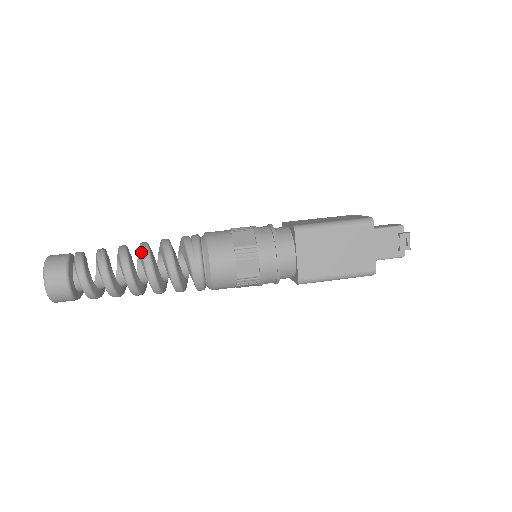
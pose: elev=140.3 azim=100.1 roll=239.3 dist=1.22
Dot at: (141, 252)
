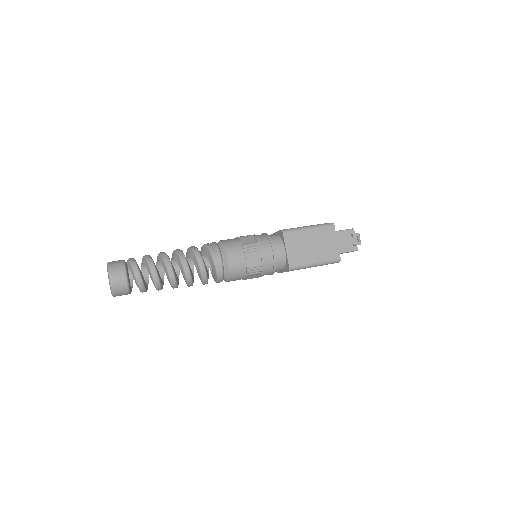
Dot at: (177, 254)
